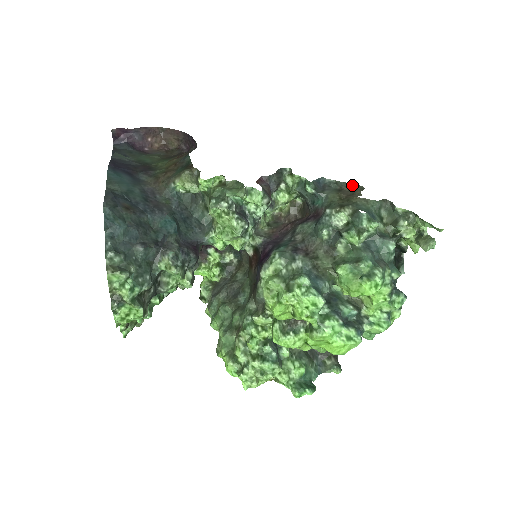
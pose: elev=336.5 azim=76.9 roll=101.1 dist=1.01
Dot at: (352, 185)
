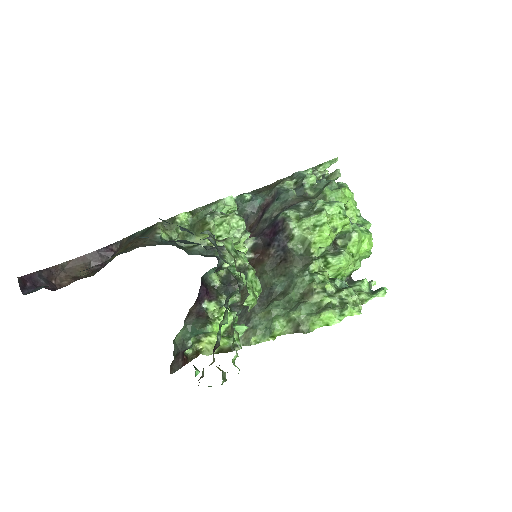
Dot at: (263, 188)
